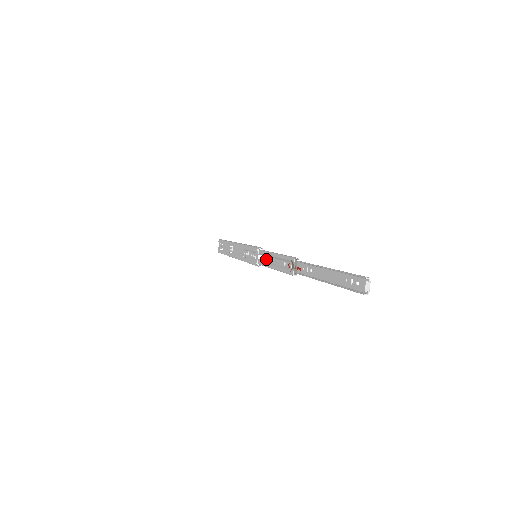
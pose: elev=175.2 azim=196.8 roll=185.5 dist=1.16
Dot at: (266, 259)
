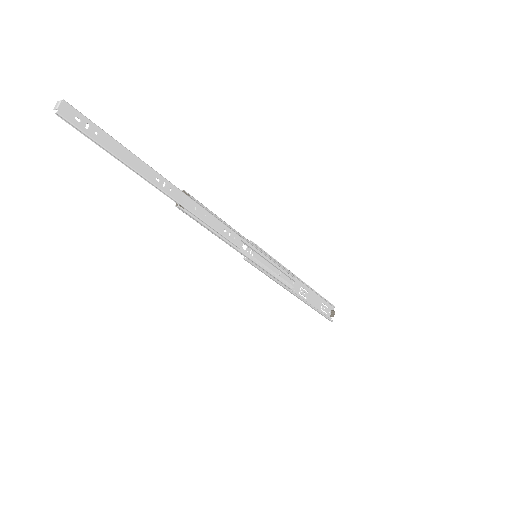
Dot at: (234, 240)
